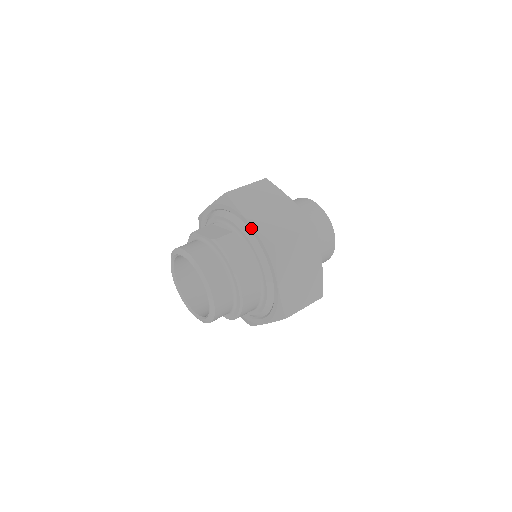
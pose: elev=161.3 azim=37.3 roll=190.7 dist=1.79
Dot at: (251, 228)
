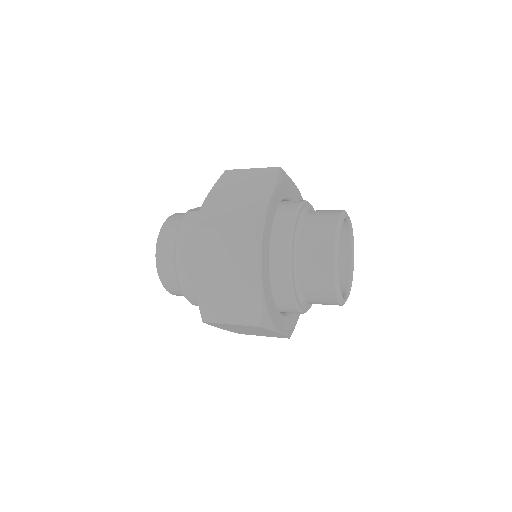
Dot at: occluded
